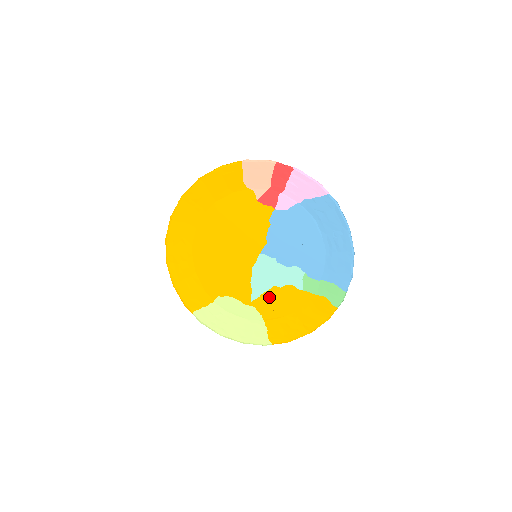
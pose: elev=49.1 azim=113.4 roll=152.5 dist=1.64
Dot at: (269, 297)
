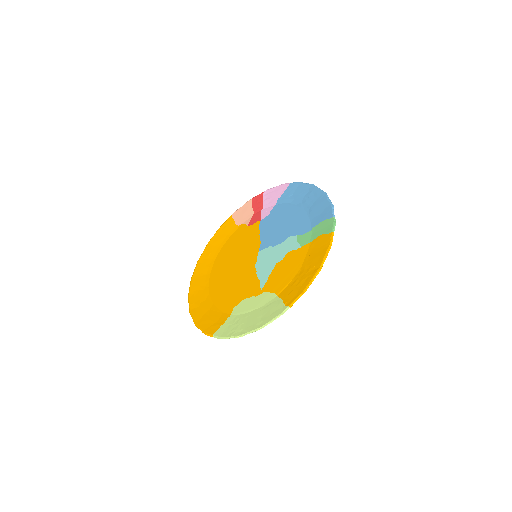
Dot at: (275, 274)
